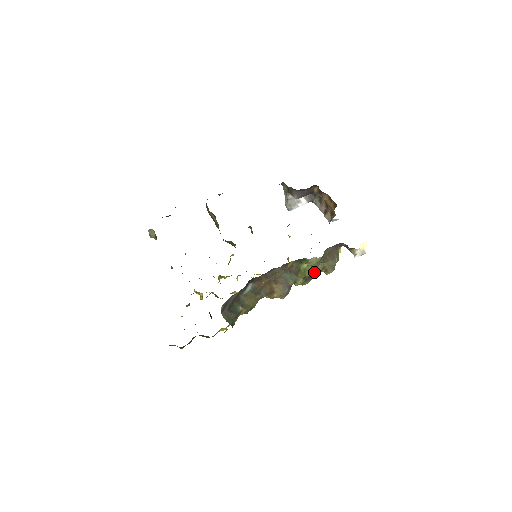
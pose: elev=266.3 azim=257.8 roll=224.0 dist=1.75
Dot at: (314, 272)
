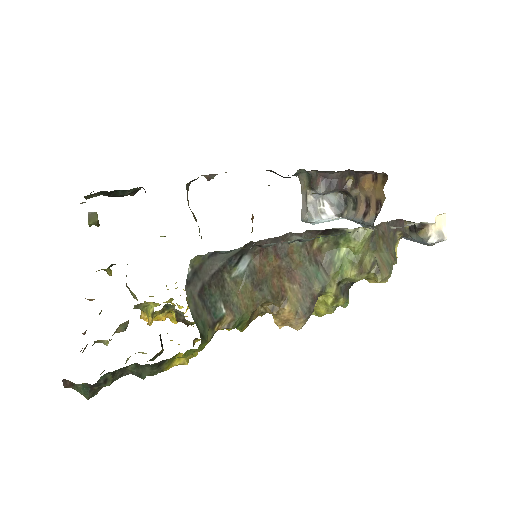
Dot at: (358, 268)
